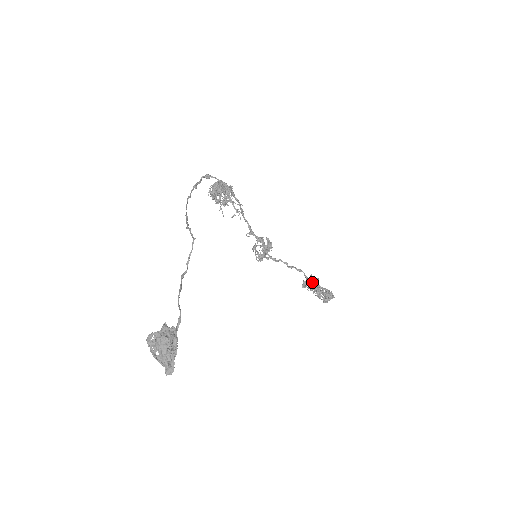
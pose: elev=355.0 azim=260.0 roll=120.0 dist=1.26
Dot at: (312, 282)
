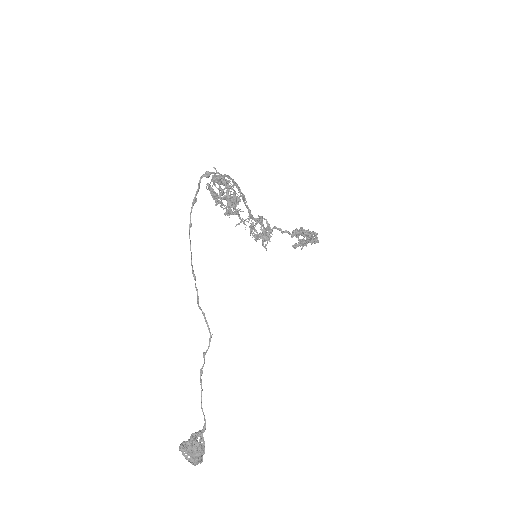
Dot at: (302, 242)
